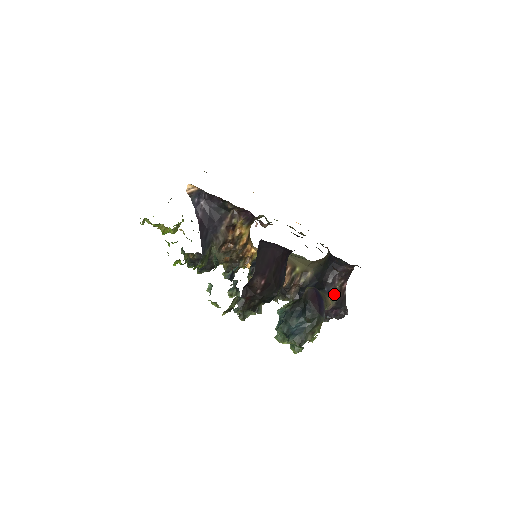
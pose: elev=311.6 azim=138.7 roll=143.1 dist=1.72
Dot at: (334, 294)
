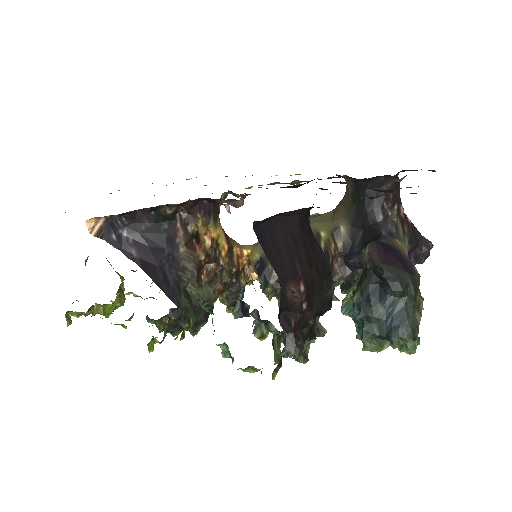
Dot at: (398, 232)
